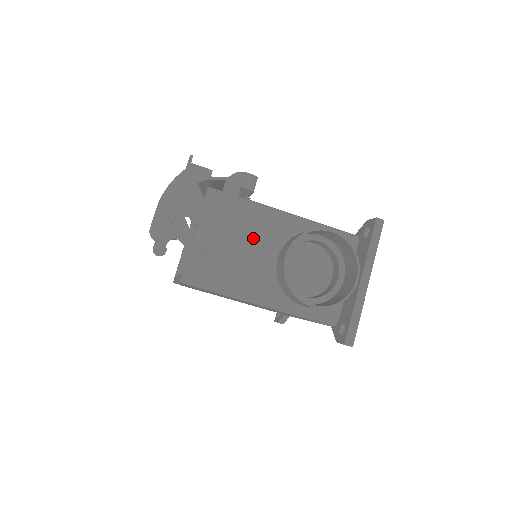
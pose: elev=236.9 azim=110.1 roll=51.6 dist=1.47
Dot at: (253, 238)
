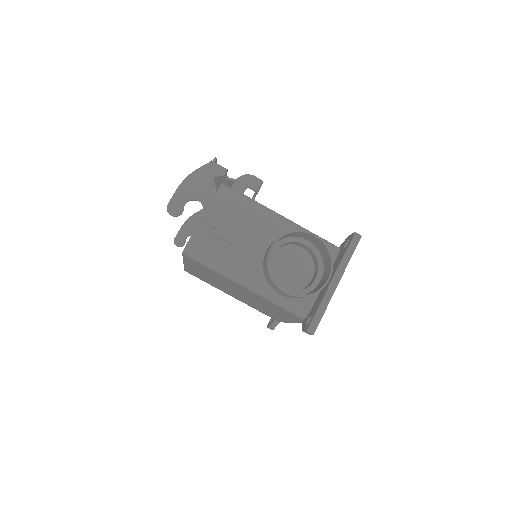
Dot at: (250, 230)
